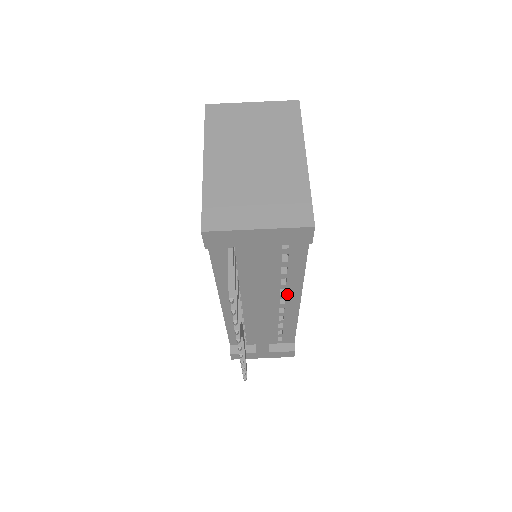
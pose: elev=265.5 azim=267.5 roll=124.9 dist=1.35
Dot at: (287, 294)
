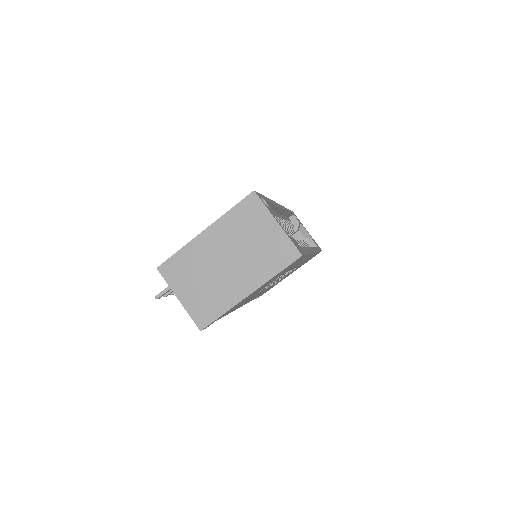
Dot at: occluded
